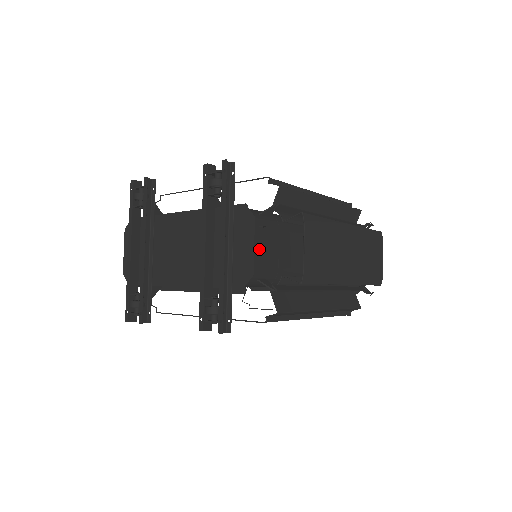
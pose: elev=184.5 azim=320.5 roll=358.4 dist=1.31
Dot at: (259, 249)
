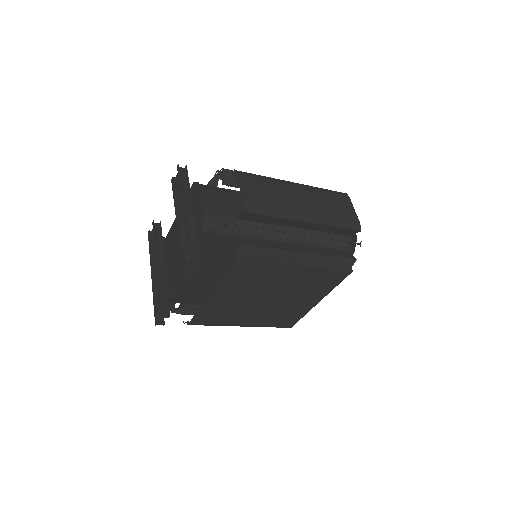
Dot at: (208, 202)
